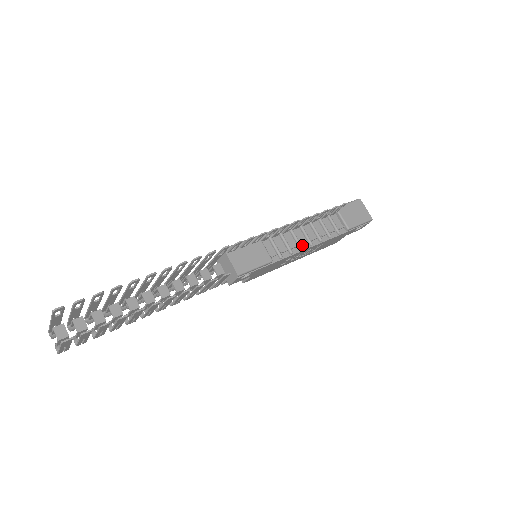
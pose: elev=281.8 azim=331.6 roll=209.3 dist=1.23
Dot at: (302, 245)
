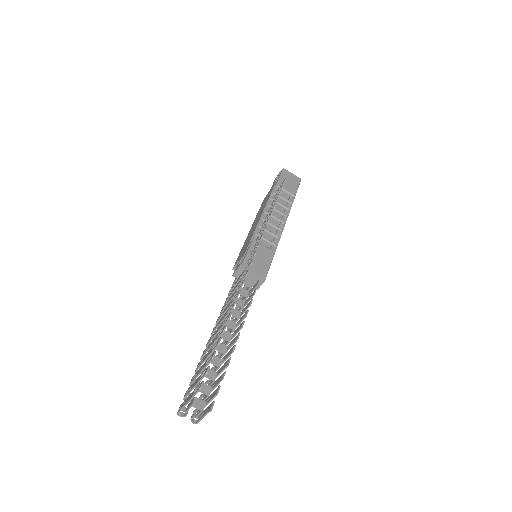
Dot at: (279, 228)
